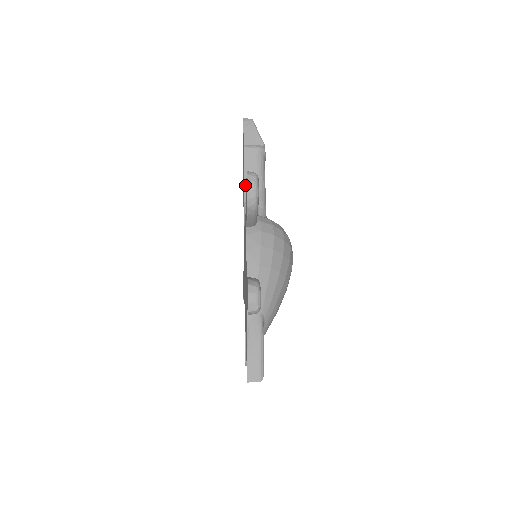
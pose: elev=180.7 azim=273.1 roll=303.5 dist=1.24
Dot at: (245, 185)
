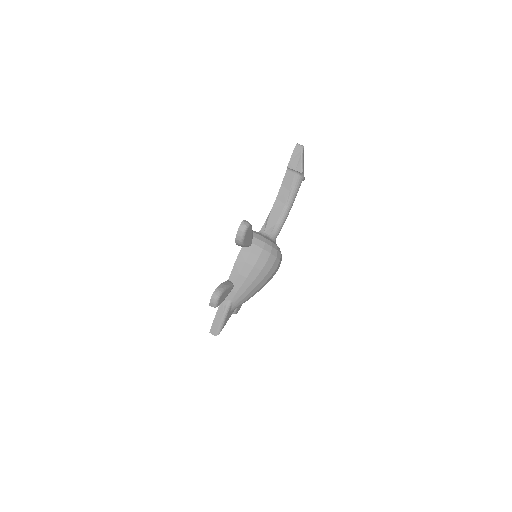
Dot at: (278, 197)
